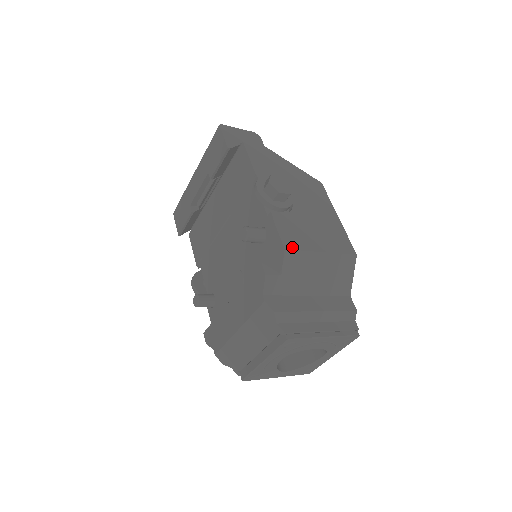
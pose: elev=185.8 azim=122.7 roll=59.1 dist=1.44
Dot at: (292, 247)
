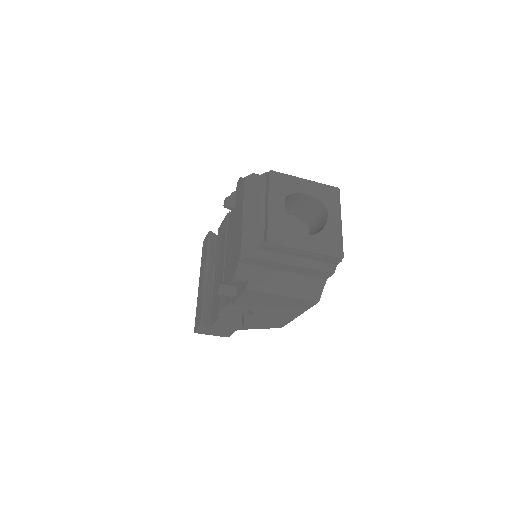
Dot at: occluded
